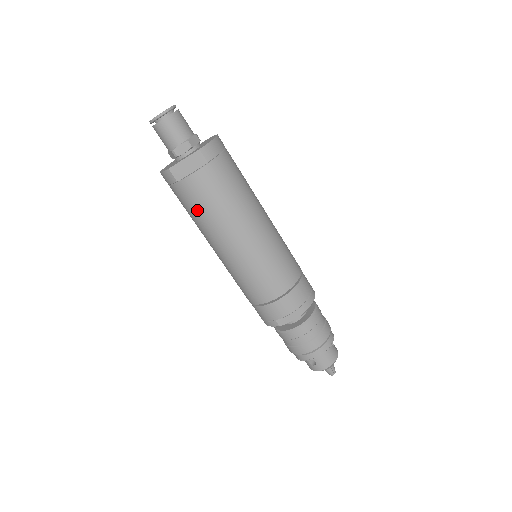
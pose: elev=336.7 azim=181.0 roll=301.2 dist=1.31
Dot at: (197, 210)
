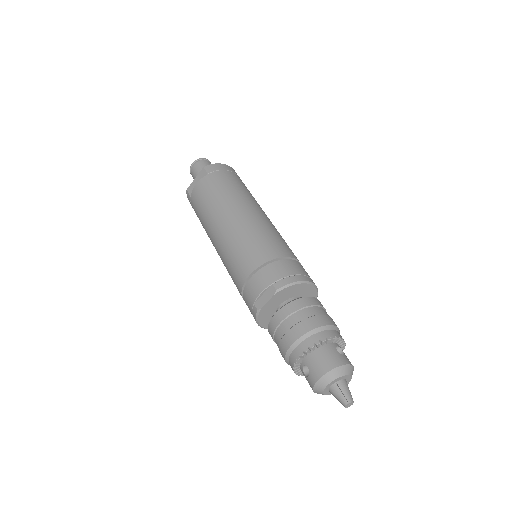
Dot at: (200, 213)
